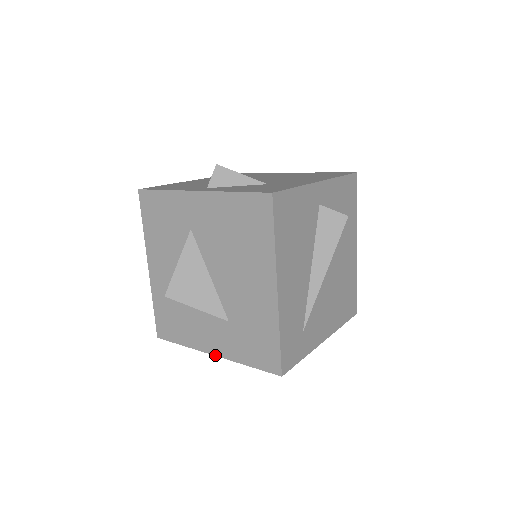
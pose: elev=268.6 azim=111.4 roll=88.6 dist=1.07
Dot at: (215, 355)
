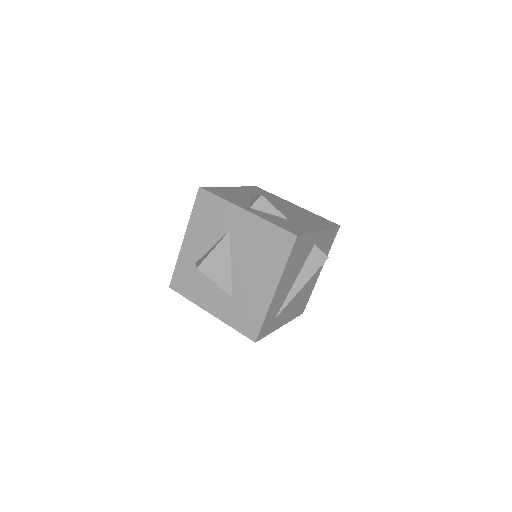
Dot at: (212, 314)
